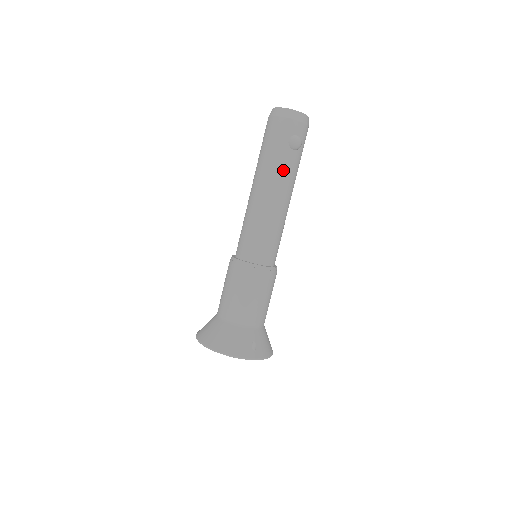
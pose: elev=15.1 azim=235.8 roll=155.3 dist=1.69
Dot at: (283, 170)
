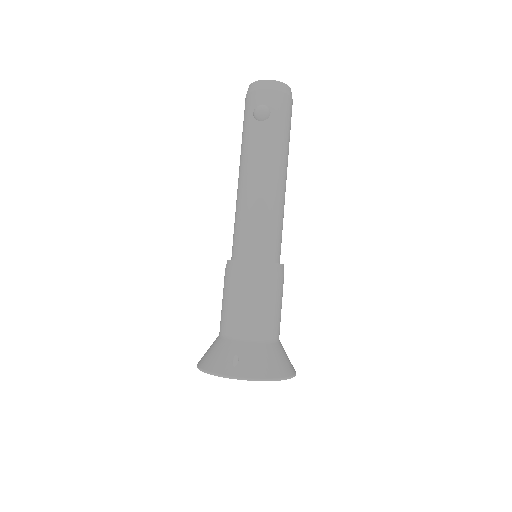
Dot at: (252, 146)
